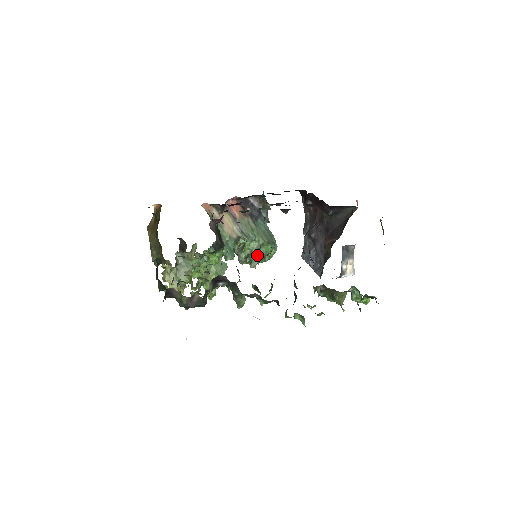
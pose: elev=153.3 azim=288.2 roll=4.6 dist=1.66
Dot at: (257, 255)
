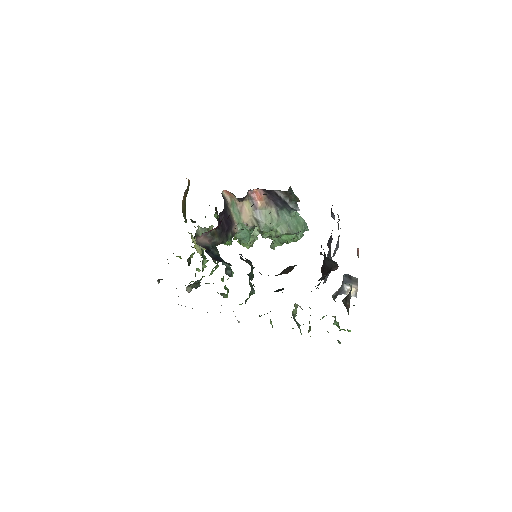
Dot at: (277, 240)
